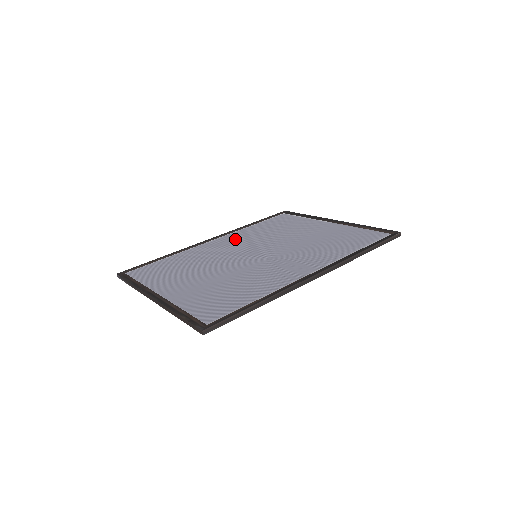
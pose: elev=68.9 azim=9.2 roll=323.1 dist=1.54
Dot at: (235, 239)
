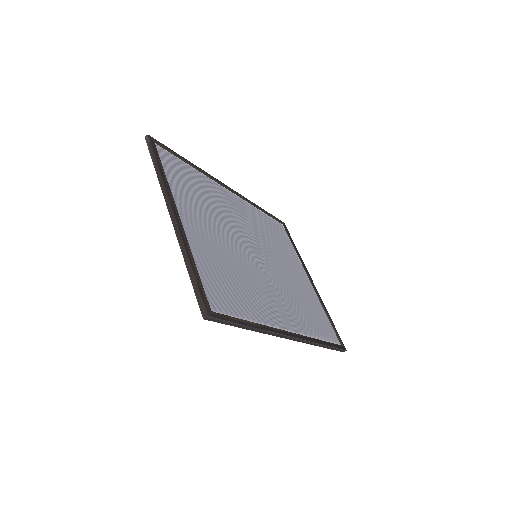
Dot at: (247, 213)
